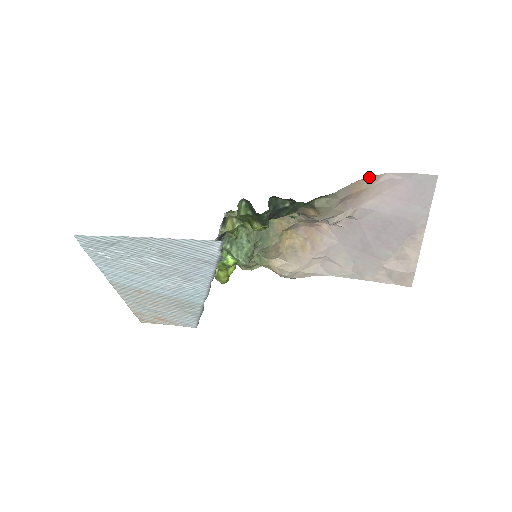
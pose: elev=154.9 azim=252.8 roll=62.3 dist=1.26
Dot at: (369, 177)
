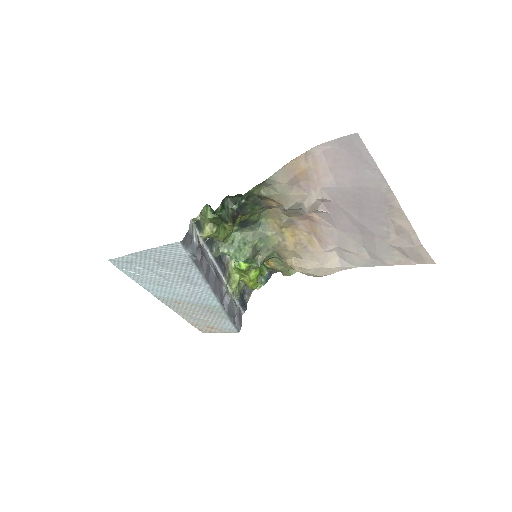
Dot at: (300, 155)
